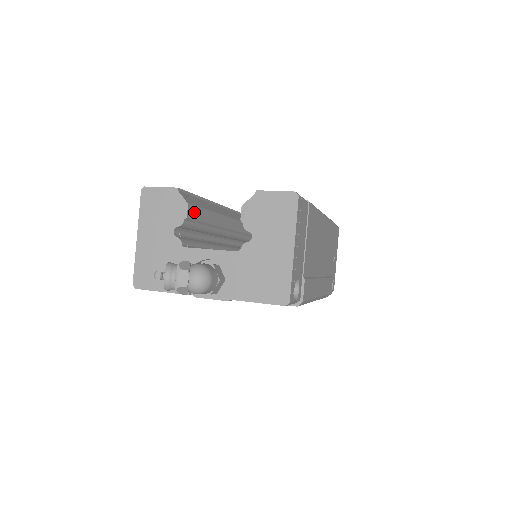
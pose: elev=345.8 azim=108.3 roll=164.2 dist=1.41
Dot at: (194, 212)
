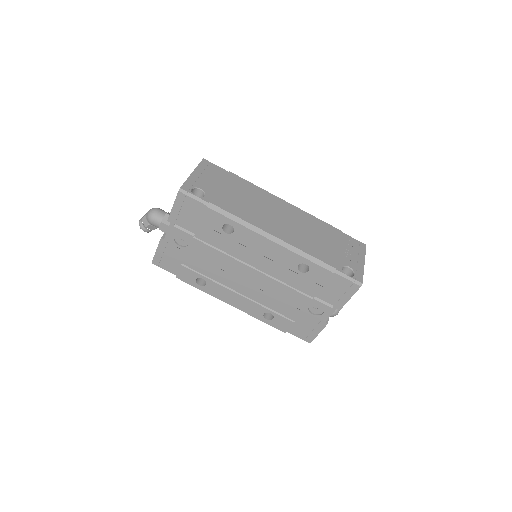
Dot at: occluded
